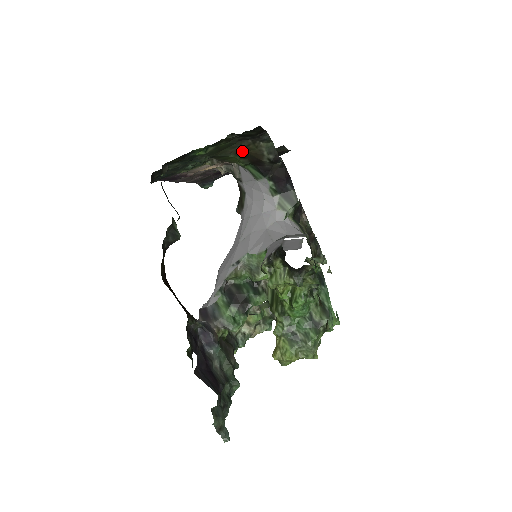
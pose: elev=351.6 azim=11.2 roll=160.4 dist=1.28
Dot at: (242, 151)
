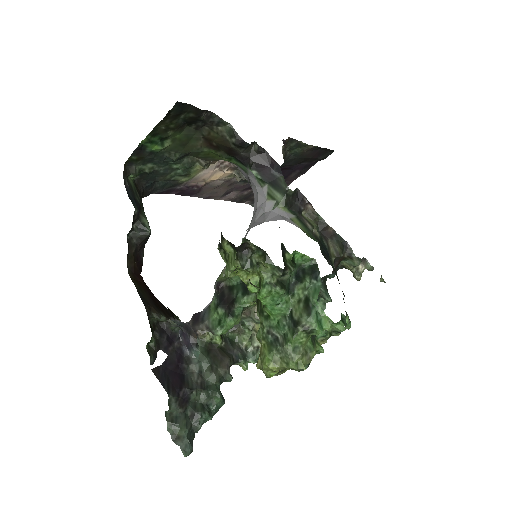
Dot at: (210, 142)
